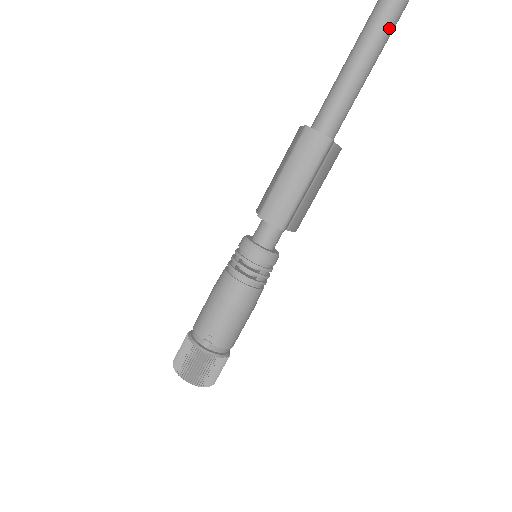
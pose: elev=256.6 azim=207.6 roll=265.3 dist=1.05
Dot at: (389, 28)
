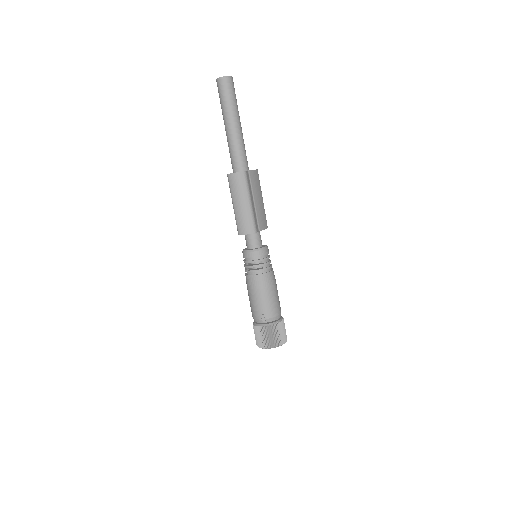
Dot at: (232, 98)
